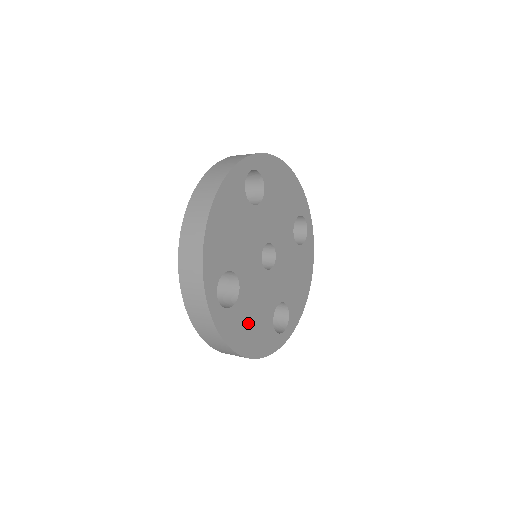
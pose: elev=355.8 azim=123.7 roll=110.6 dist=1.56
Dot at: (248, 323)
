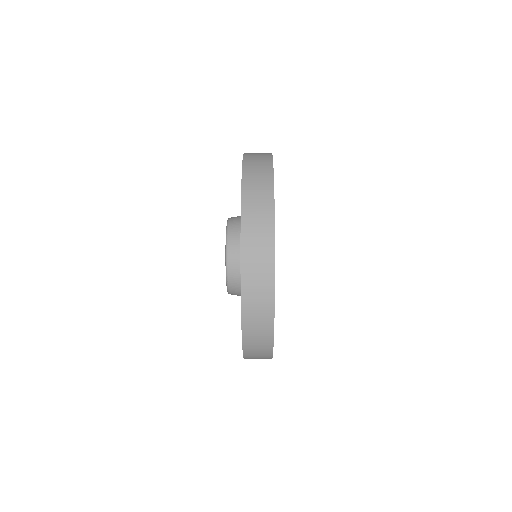
Dot at: occluded
